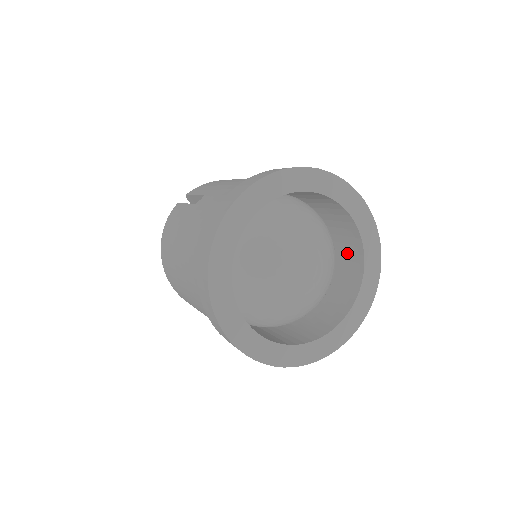
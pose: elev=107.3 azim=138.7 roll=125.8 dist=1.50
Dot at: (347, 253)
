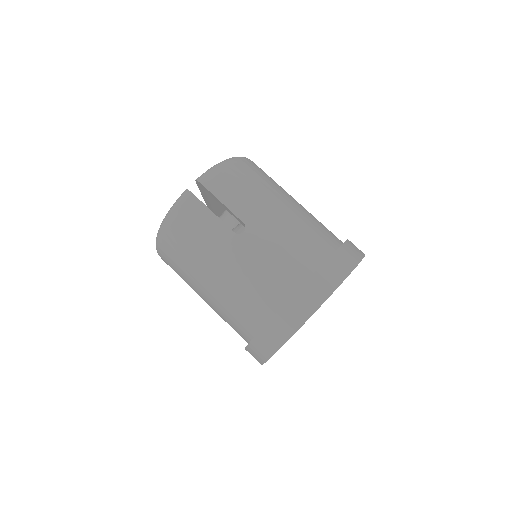
Dot at: occluded
